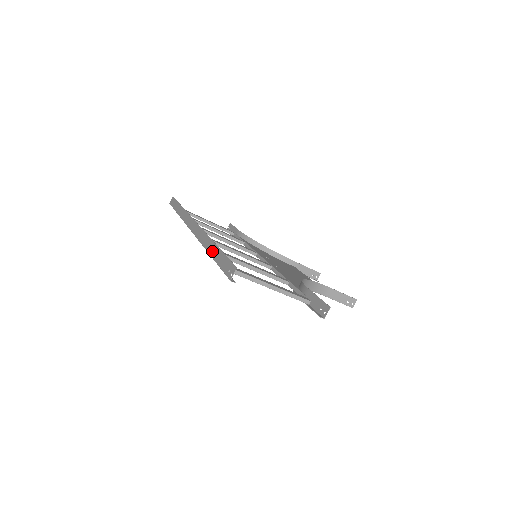
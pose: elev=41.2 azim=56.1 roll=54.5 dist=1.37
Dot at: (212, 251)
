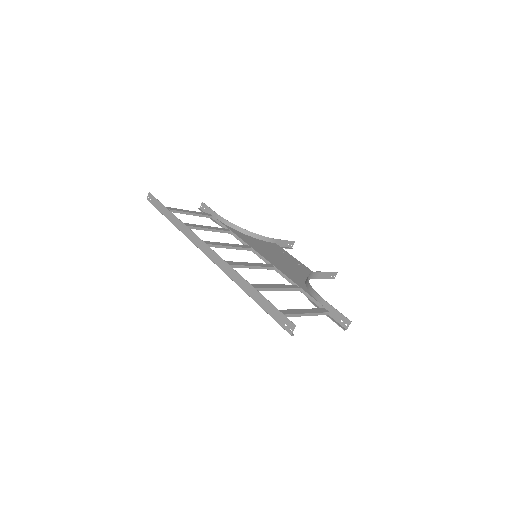
Dot at: (252, 294)
